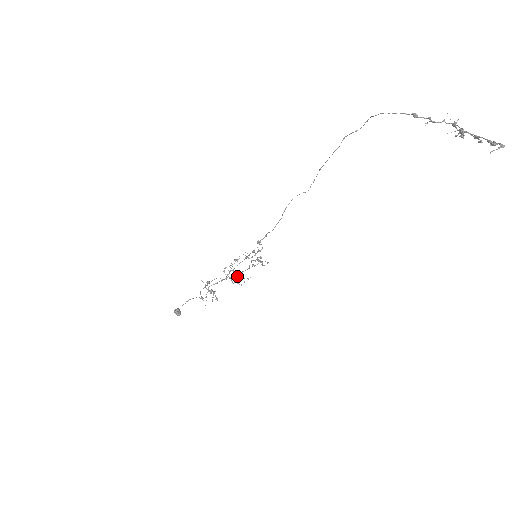
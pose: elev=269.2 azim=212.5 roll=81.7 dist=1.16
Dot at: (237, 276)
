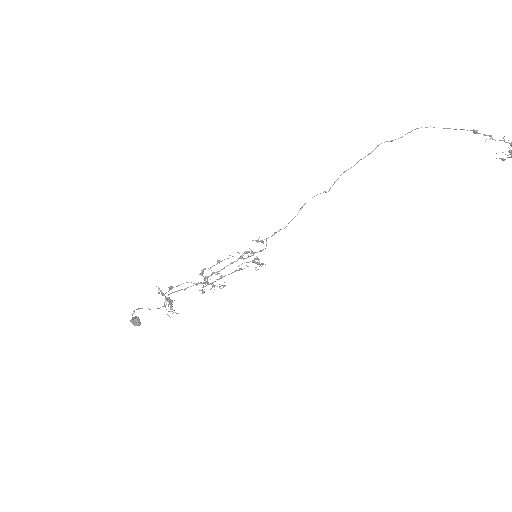
Dot at: (213, 282)
